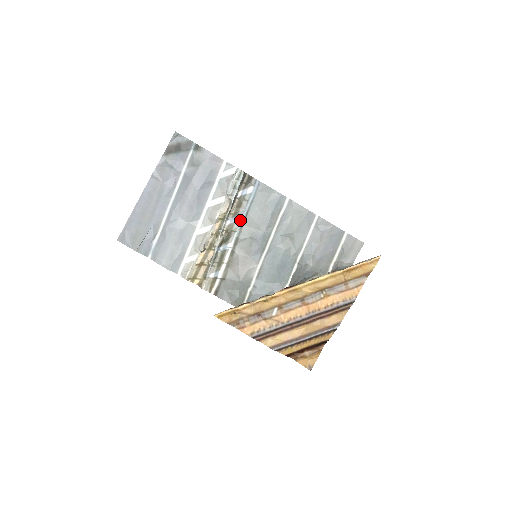
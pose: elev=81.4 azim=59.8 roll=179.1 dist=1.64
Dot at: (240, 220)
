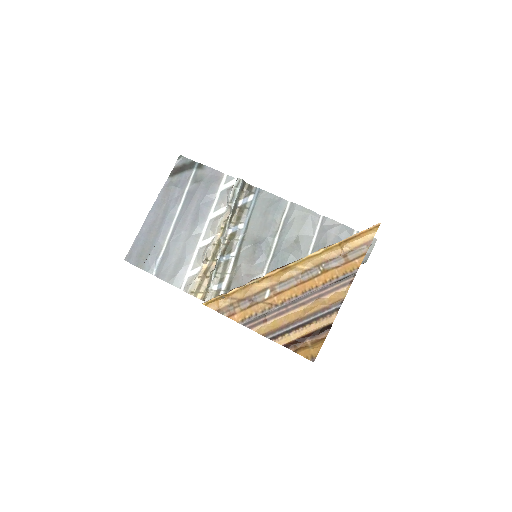
Dot at: (242, 228)
